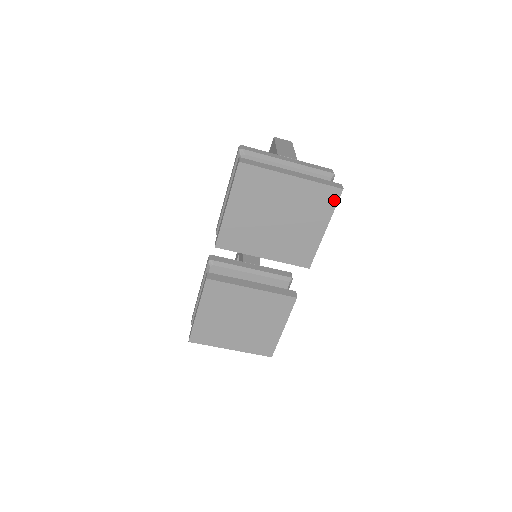
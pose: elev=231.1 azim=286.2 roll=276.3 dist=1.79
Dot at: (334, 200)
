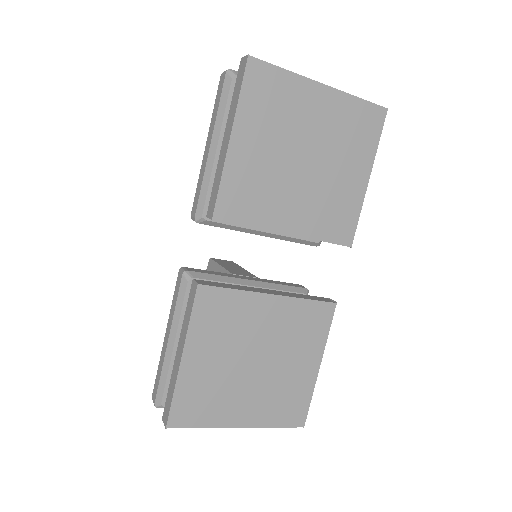
Dot at: (377, 127)
